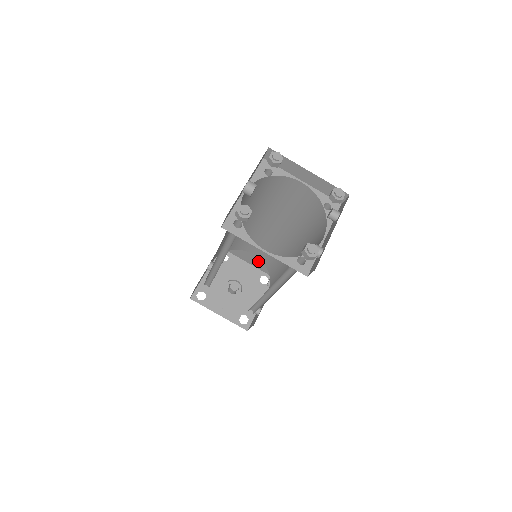
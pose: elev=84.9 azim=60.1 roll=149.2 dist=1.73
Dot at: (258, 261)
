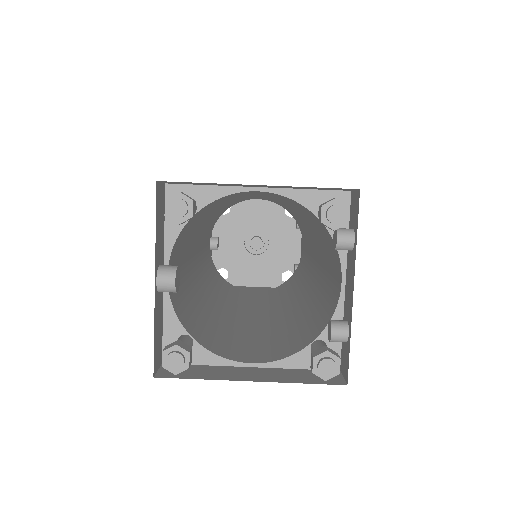
Dot at: occluded
